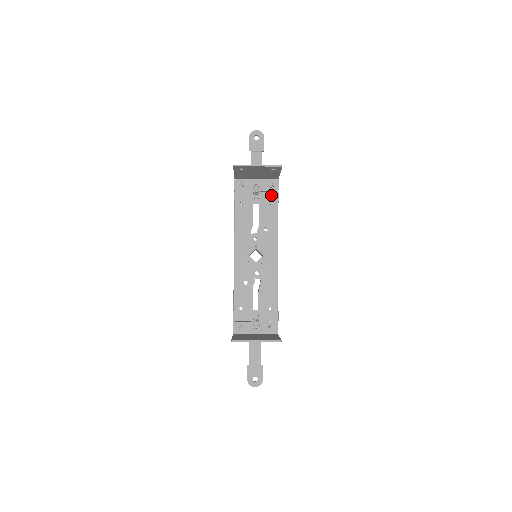
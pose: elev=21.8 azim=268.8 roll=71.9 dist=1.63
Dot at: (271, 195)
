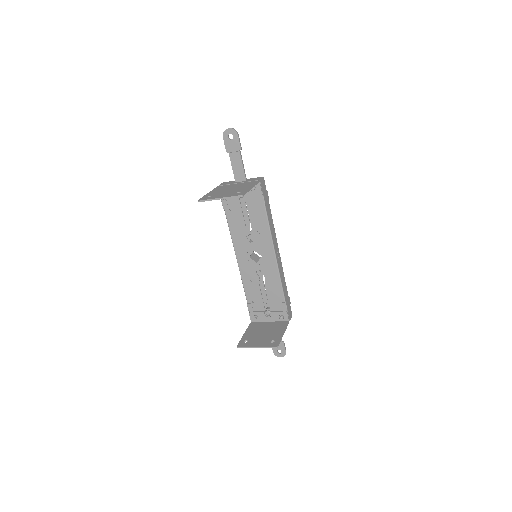
Dot at: (256, 198)
